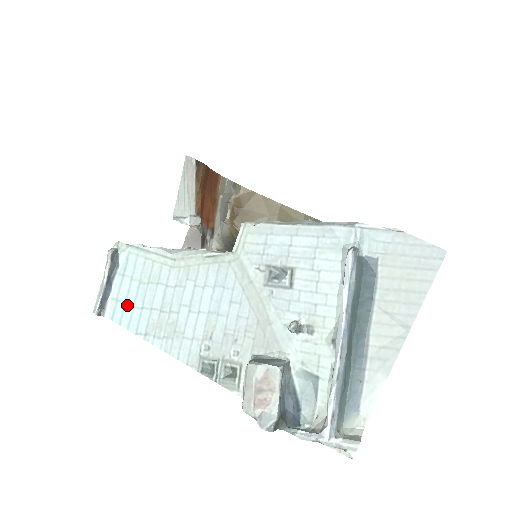
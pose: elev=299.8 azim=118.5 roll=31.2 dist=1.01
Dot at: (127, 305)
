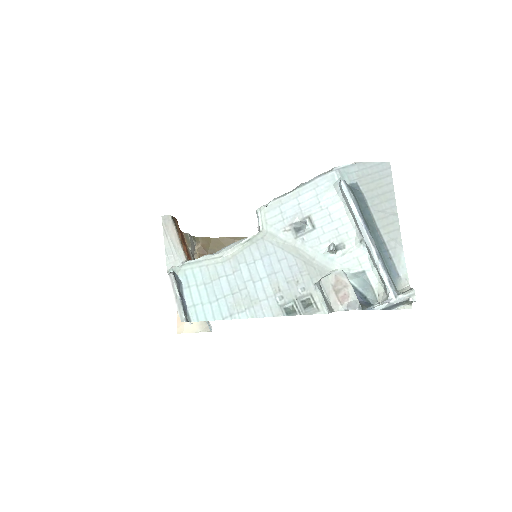
Dot at: (204, 304)
